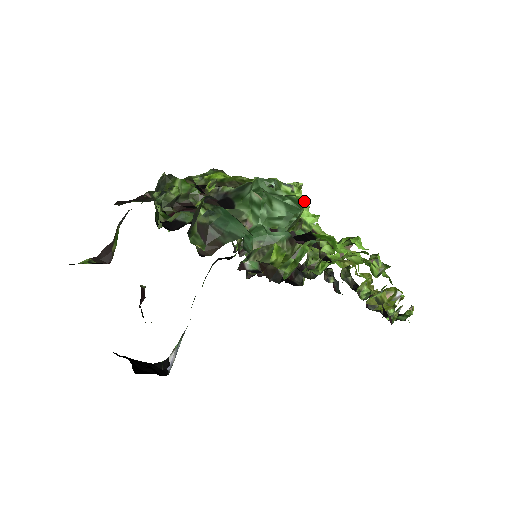
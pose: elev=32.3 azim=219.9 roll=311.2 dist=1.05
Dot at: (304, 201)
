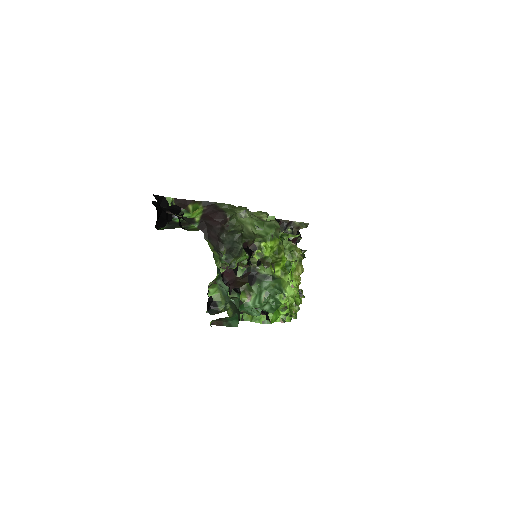
Dot at: occluded
